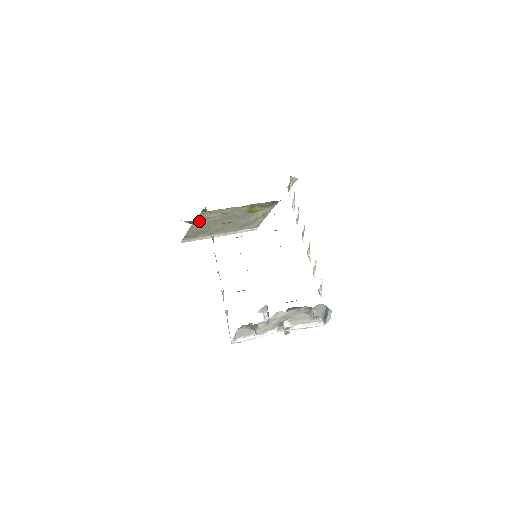
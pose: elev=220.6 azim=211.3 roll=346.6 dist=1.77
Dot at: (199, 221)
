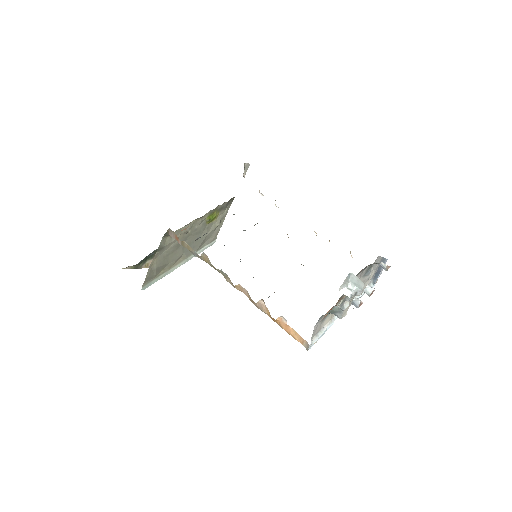
Dot at: (159, 253)
